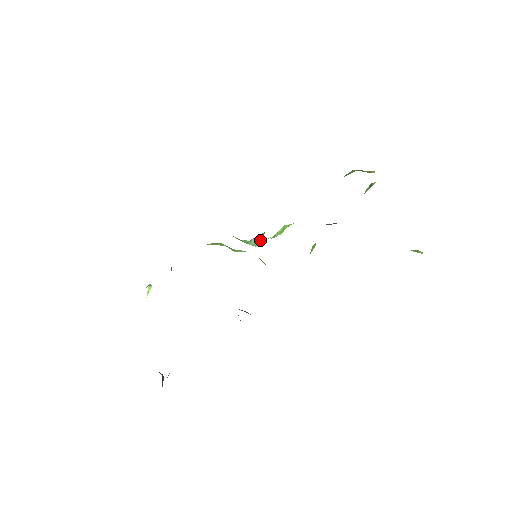
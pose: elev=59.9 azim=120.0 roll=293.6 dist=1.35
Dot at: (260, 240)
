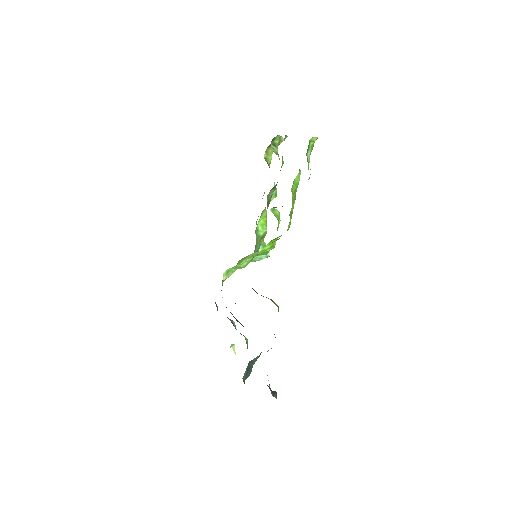
Dot at: occluded
